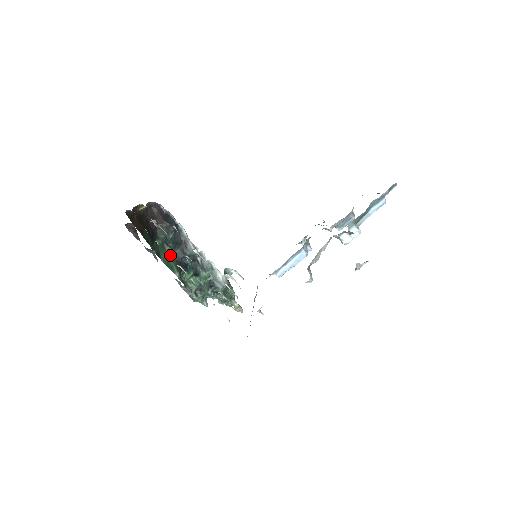
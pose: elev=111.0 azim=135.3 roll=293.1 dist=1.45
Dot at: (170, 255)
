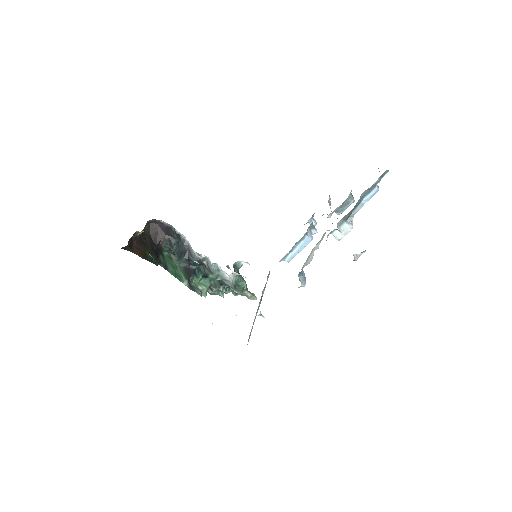
Dot at: (178, 264)
